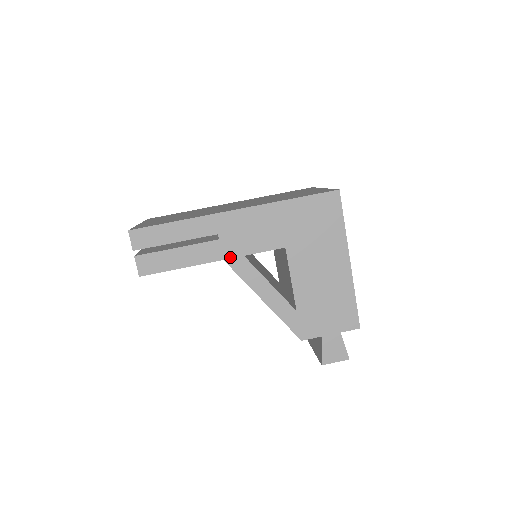
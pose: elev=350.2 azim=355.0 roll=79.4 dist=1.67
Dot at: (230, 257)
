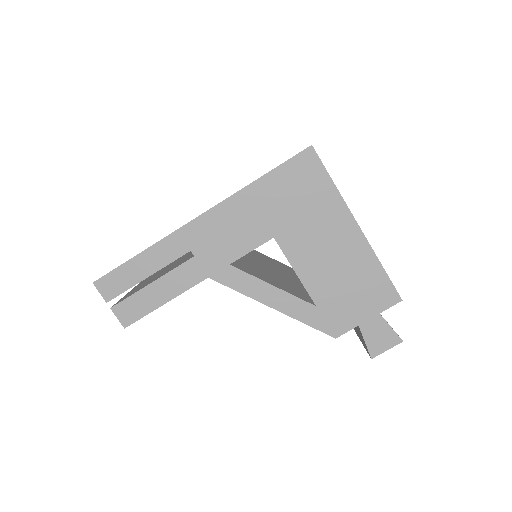
Dot at: (214, 272)
